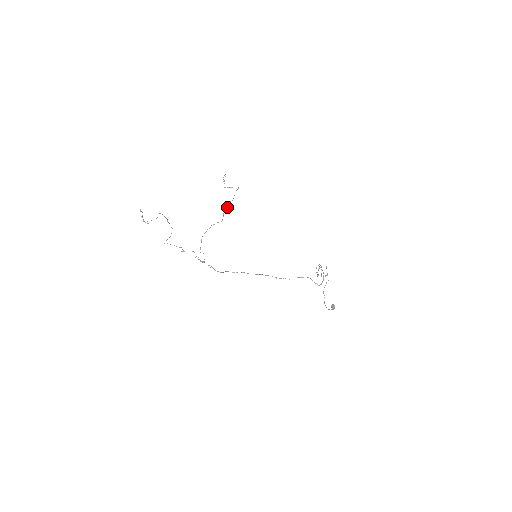
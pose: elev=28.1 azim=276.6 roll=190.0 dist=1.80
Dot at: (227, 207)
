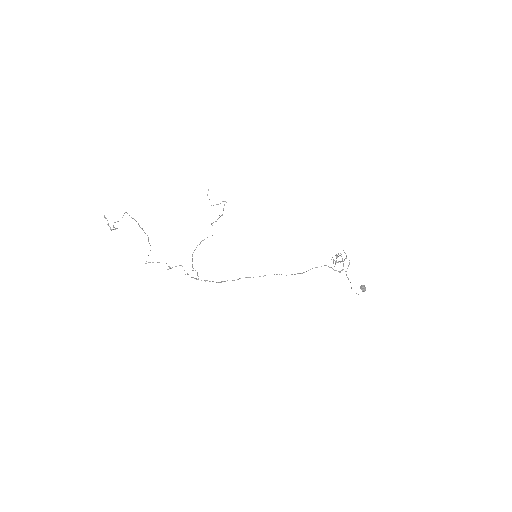
Dot at: occluded
